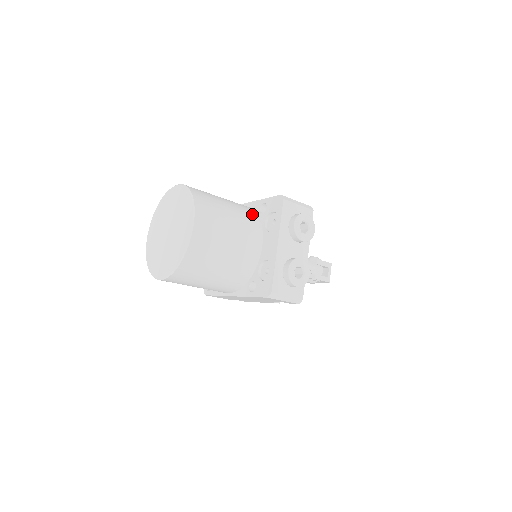
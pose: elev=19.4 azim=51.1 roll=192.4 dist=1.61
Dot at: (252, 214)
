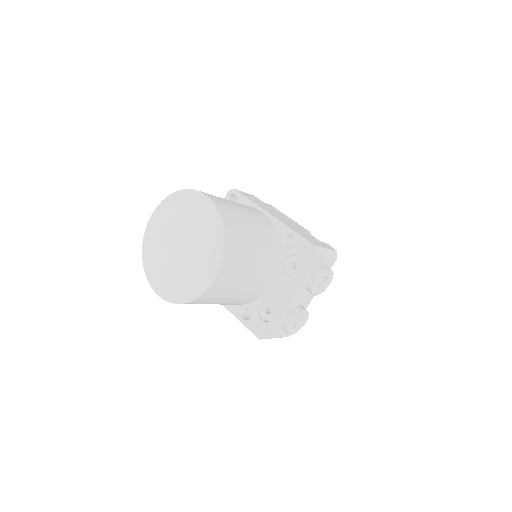
Dot at: (275, 244)
